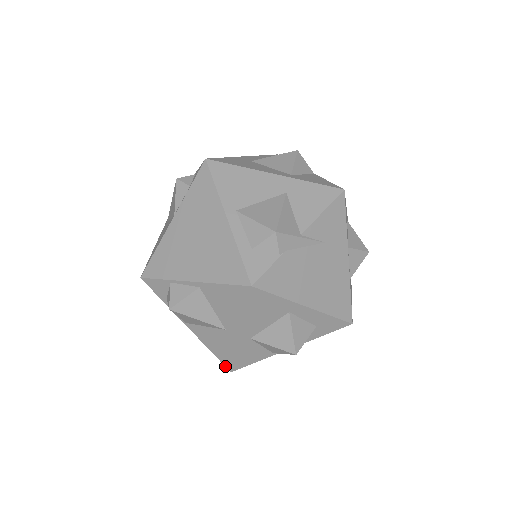
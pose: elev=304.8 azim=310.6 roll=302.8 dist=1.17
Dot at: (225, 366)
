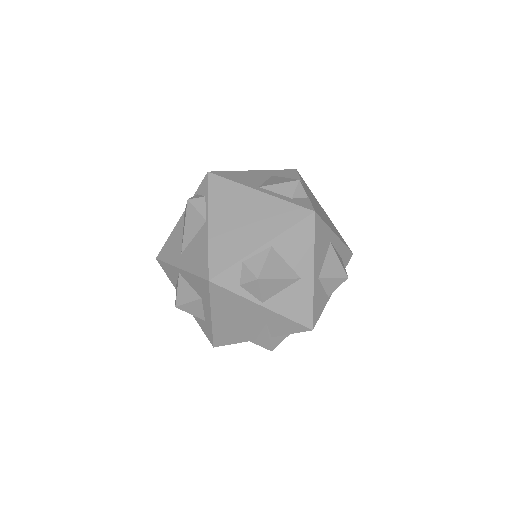
Dot at: (306, 327)
